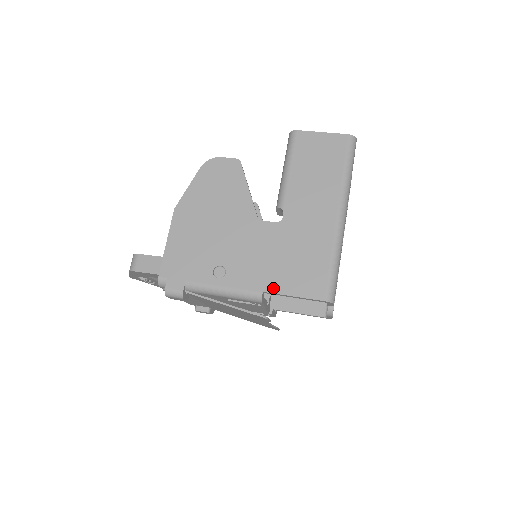
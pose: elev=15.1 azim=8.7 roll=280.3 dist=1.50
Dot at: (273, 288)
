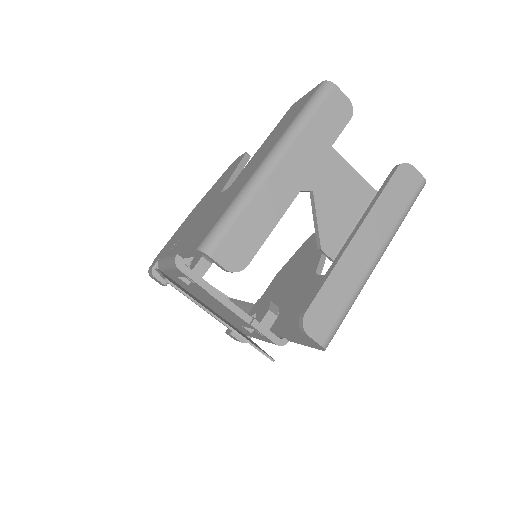
Dot at: (183, 248)
